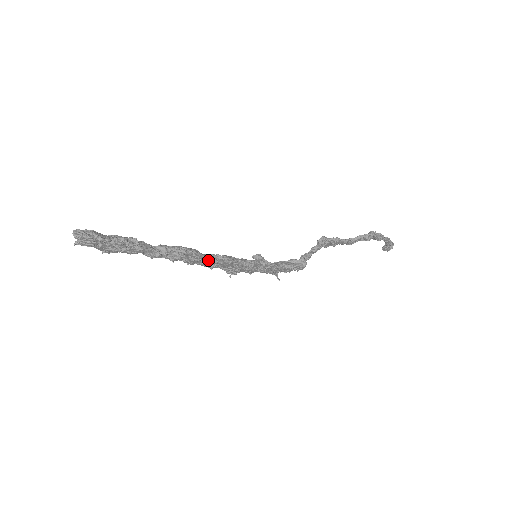
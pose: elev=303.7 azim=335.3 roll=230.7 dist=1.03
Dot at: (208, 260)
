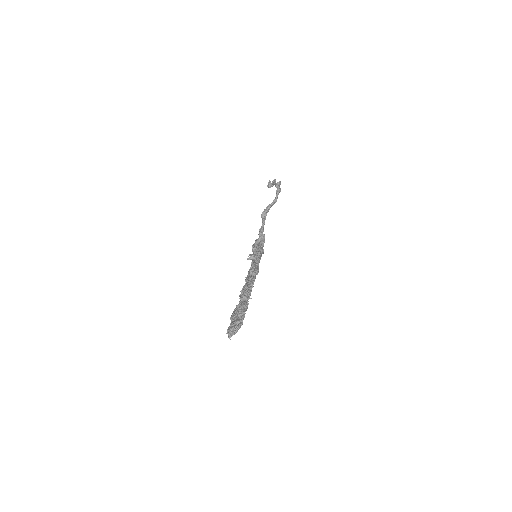
Dot at: occluded
